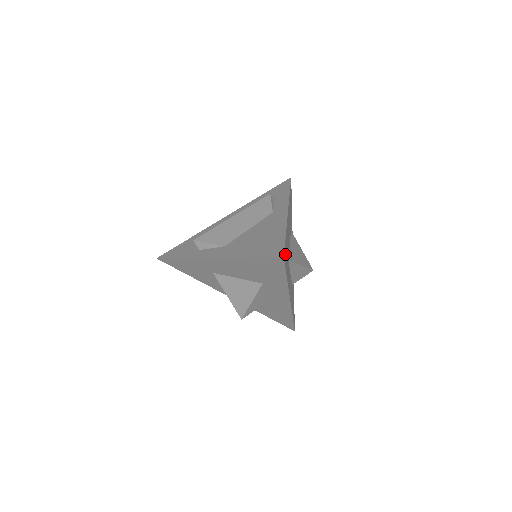
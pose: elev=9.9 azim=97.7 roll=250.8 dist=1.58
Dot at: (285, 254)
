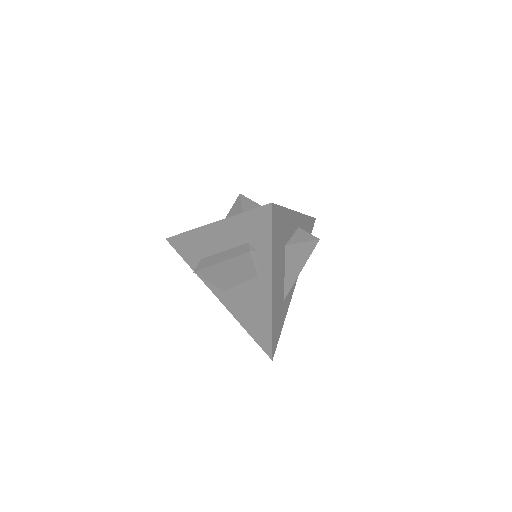
Dot at: (275, 341)
